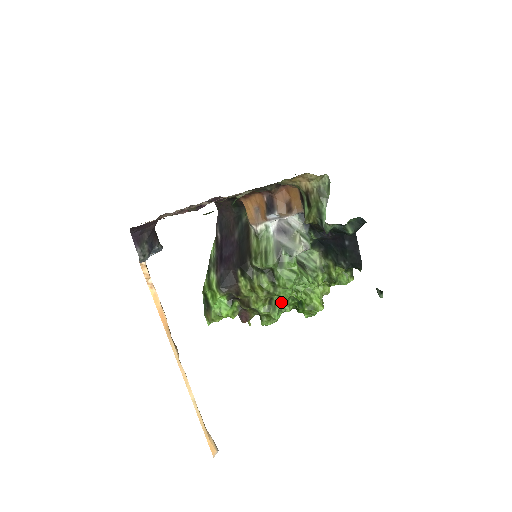
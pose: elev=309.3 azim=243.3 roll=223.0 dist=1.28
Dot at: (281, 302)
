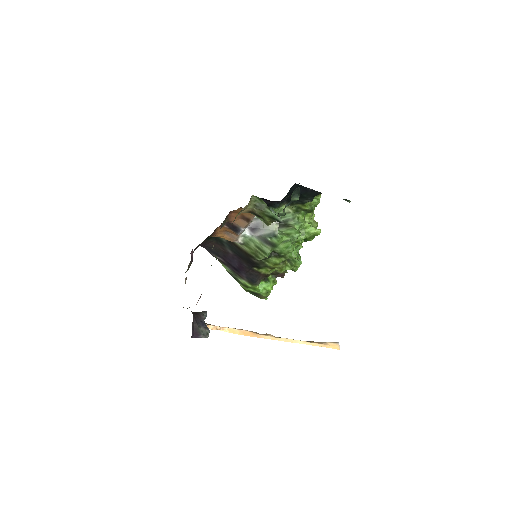
Dot at: occluded
